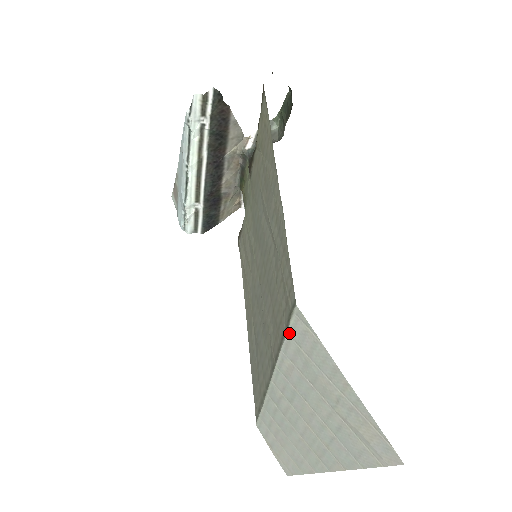
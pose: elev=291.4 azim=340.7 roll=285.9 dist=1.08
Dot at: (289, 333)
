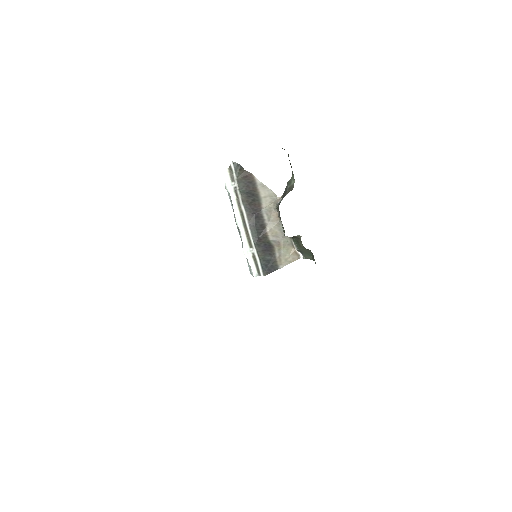
Dot at: occluded
